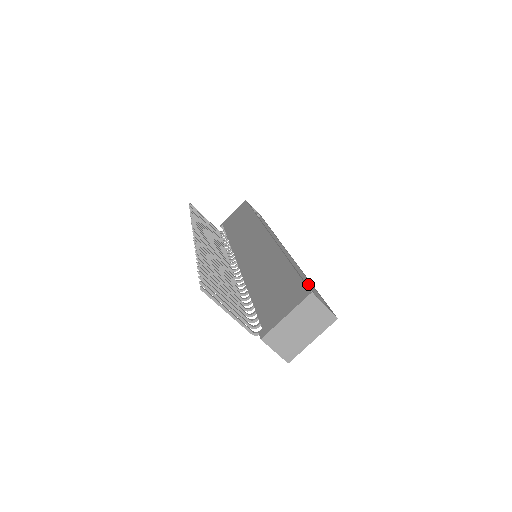
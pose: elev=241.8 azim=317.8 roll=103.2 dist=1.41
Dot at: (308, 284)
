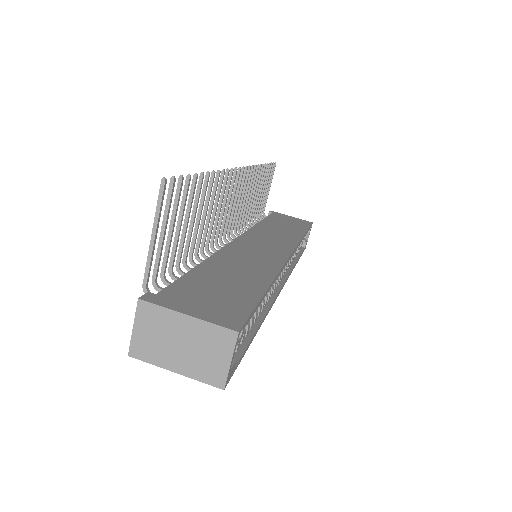
Dot at: (253, 329)
